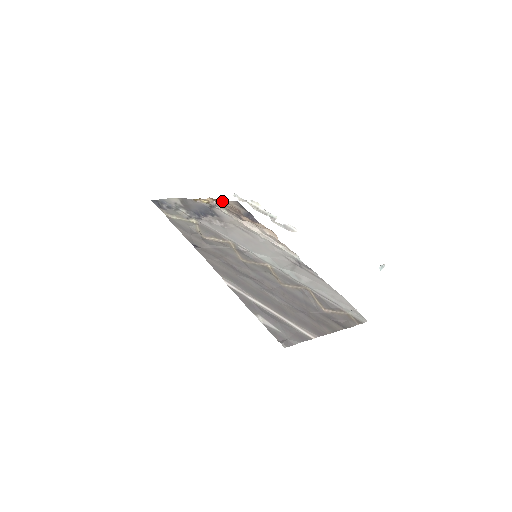
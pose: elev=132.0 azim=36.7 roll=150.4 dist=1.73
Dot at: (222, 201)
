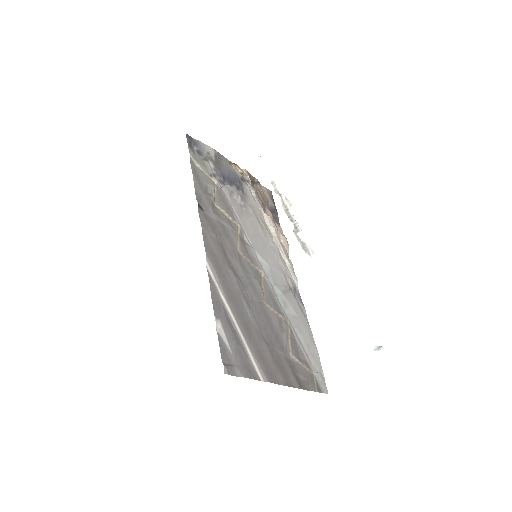
Dot at: (257, 181)
